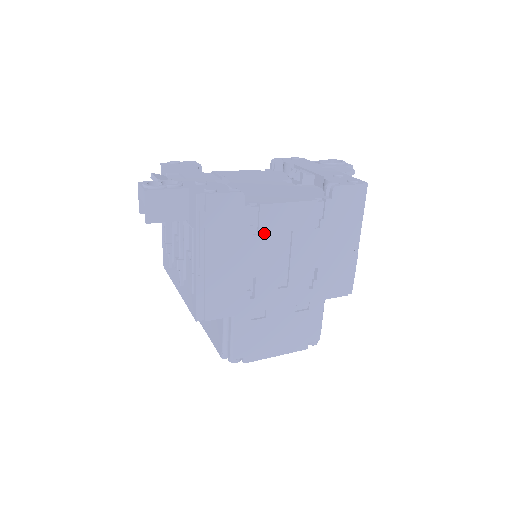
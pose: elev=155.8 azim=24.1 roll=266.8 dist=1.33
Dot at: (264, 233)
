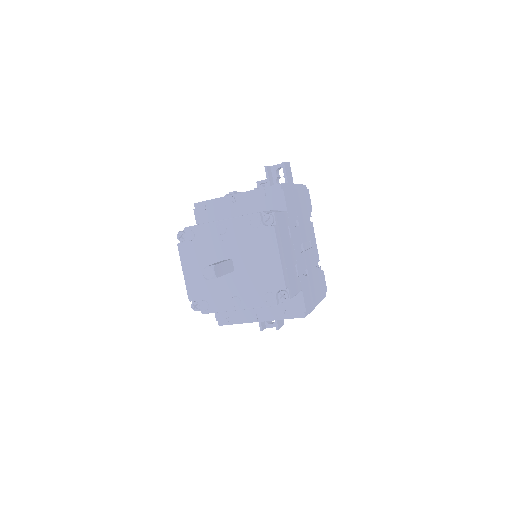
Dot at: (308, 227)
